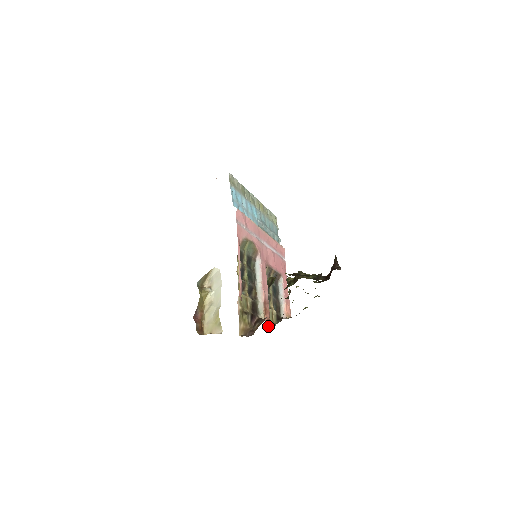
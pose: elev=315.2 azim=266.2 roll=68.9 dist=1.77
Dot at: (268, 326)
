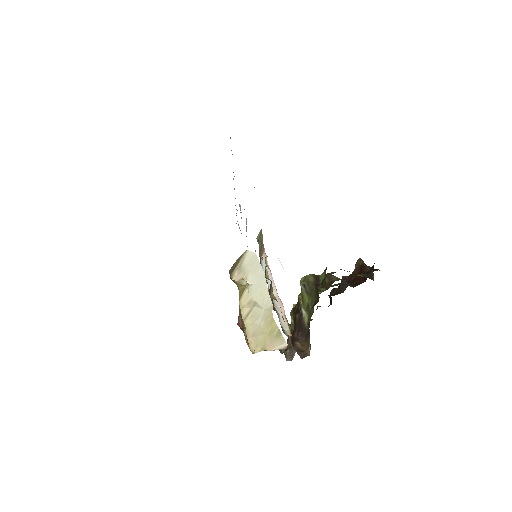
Dot at: (284, 354)
